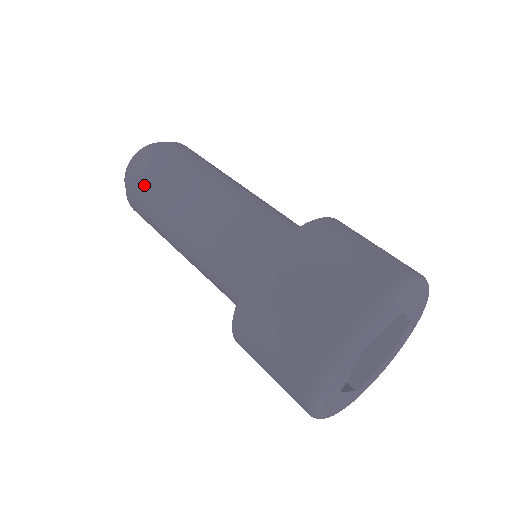
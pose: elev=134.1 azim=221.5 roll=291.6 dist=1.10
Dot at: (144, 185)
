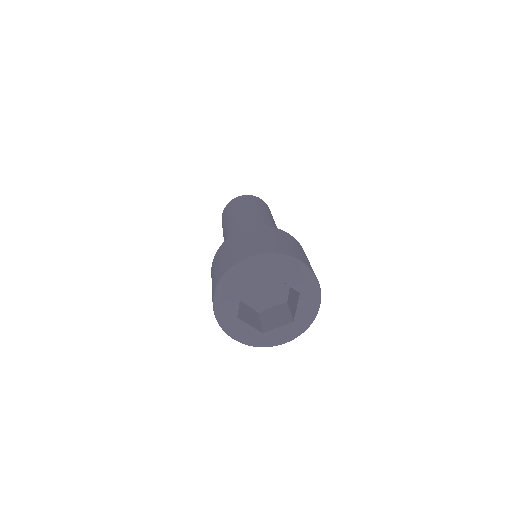
Dot at: (246, 200)
